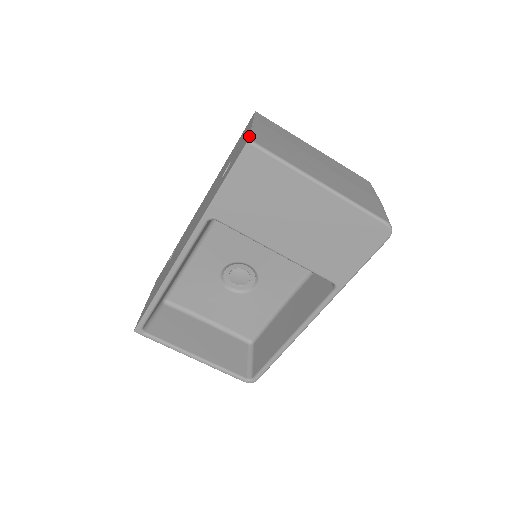
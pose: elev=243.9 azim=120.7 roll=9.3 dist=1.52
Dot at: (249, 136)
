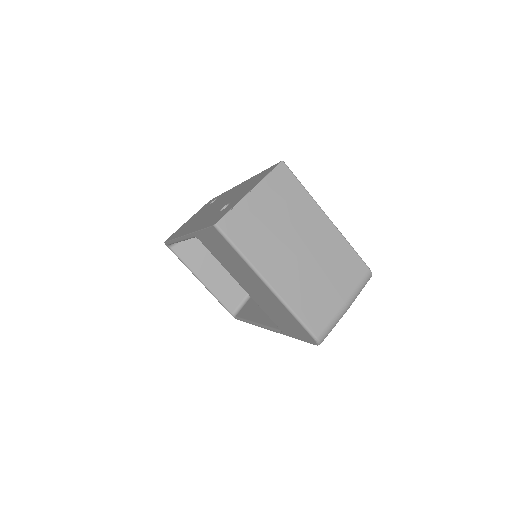
Dot at: (220, 219)
